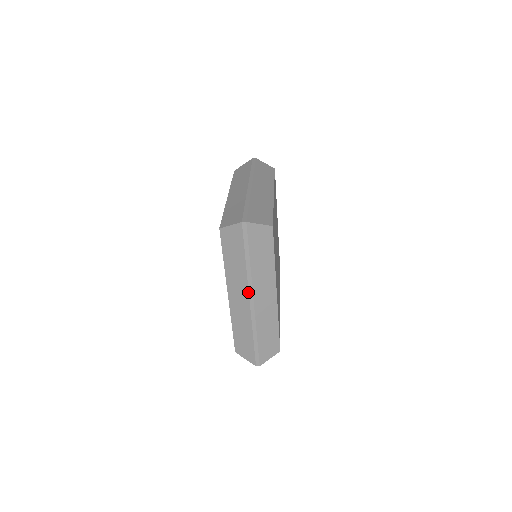
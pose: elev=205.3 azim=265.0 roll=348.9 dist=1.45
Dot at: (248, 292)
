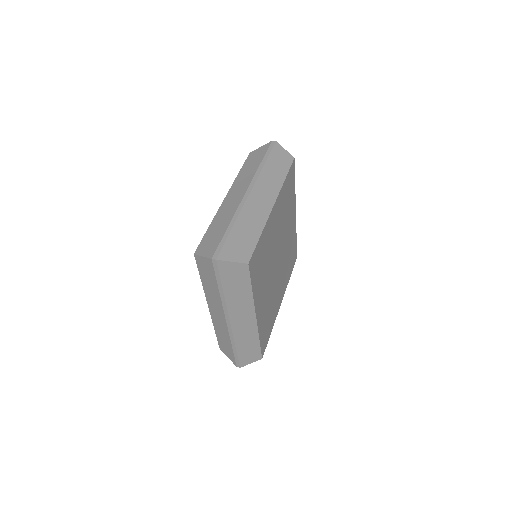
Dot at: (224, 314)
